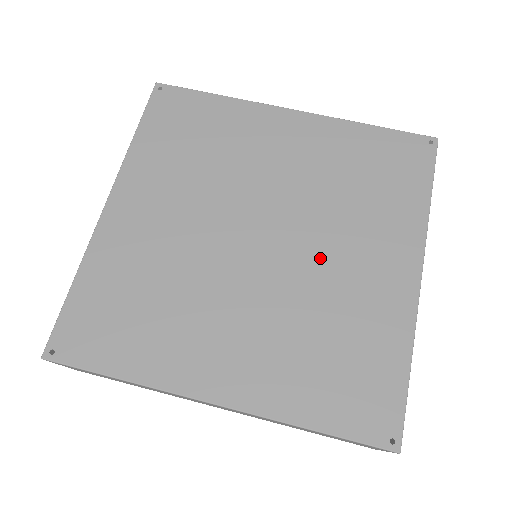
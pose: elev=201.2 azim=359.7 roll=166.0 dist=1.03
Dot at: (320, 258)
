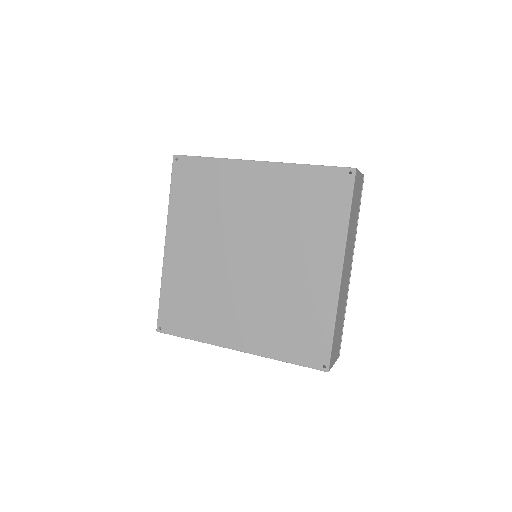
Dot at: (282, 267)
